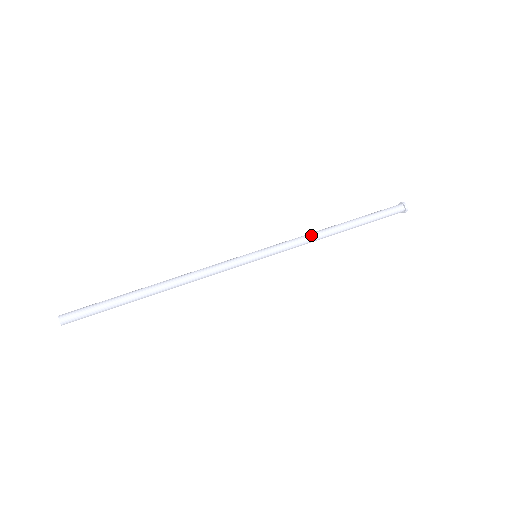
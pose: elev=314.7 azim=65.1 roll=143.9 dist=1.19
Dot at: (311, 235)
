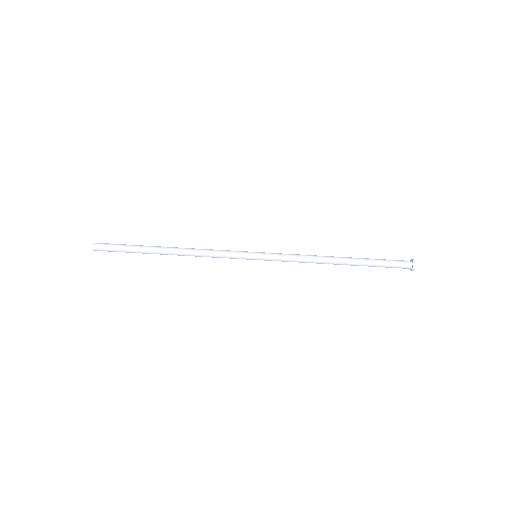
Dot at: (310, 261)
